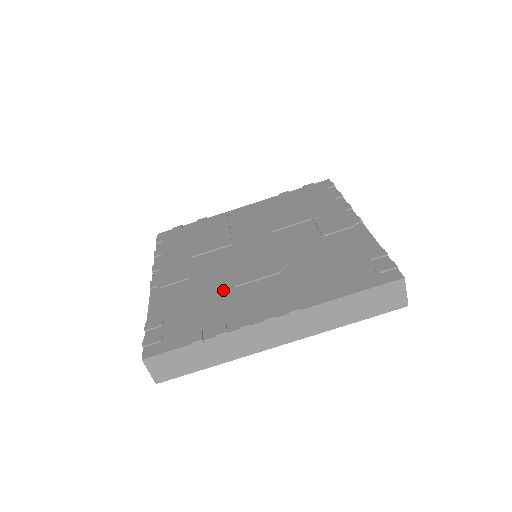
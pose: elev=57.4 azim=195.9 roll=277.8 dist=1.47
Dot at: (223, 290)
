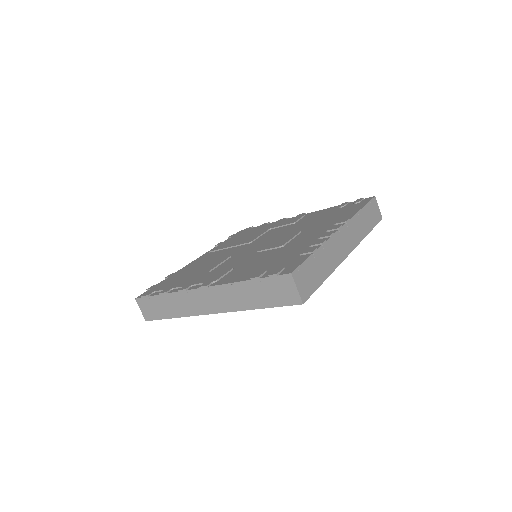
Dot at: (277, 250)
